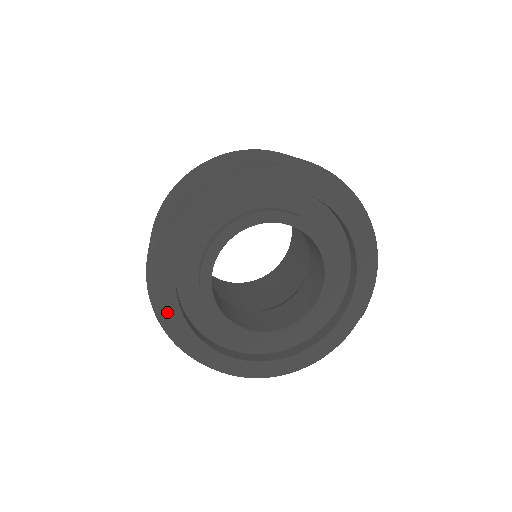
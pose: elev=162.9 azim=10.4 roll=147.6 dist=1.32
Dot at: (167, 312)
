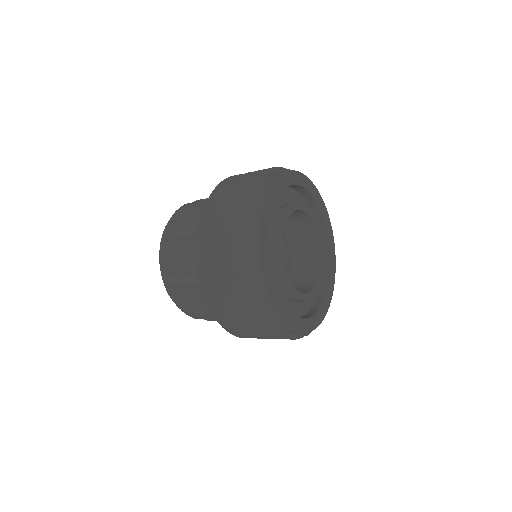
Dot at: (270, 197)
